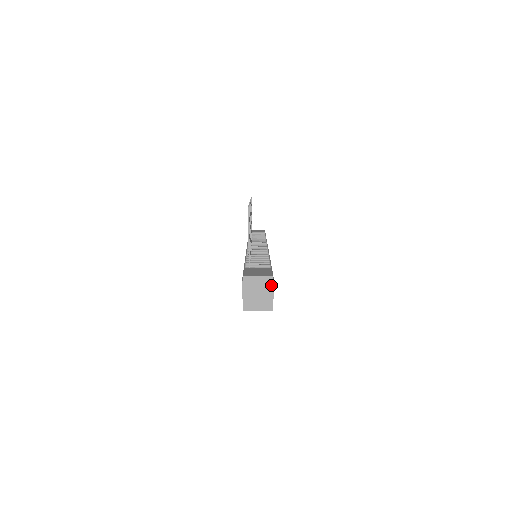
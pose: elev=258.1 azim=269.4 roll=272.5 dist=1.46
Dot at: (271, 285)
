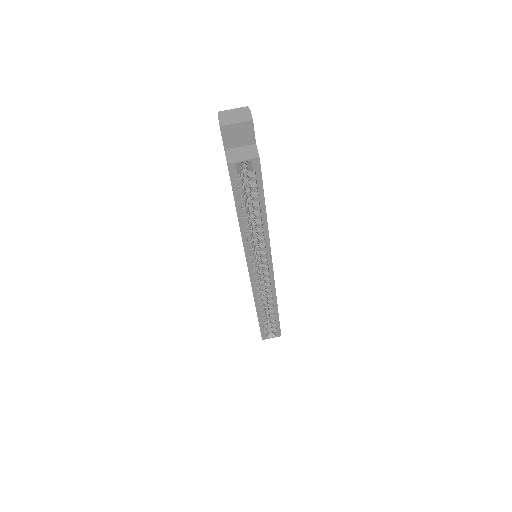
Dot at: (248, 112)
